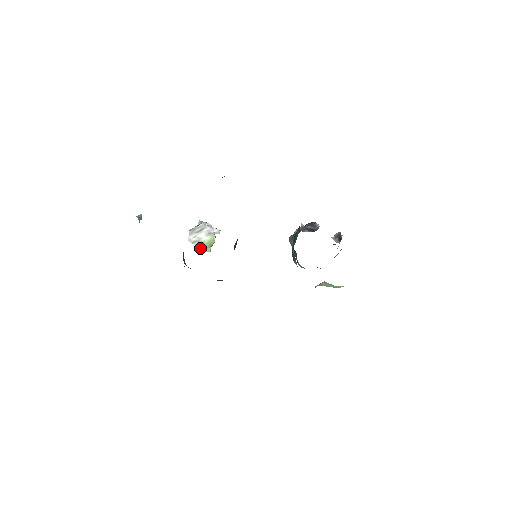
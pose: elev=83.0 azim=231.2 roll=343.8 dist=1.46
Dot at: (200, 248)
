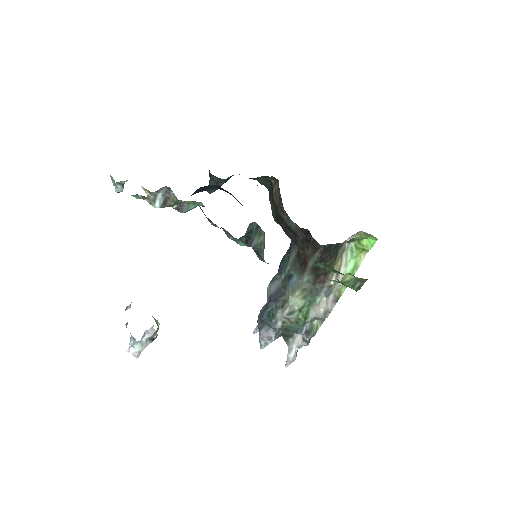
Dot at: occluded
